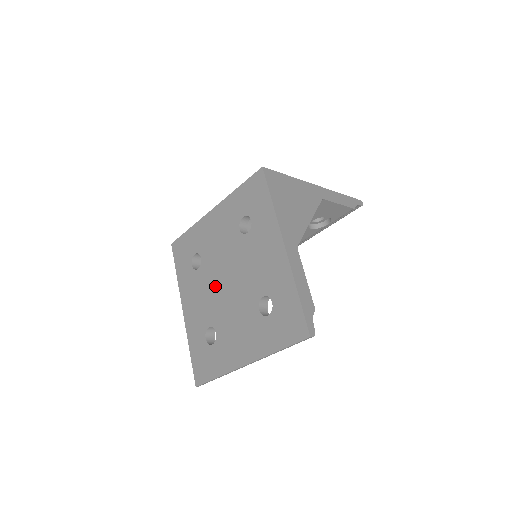
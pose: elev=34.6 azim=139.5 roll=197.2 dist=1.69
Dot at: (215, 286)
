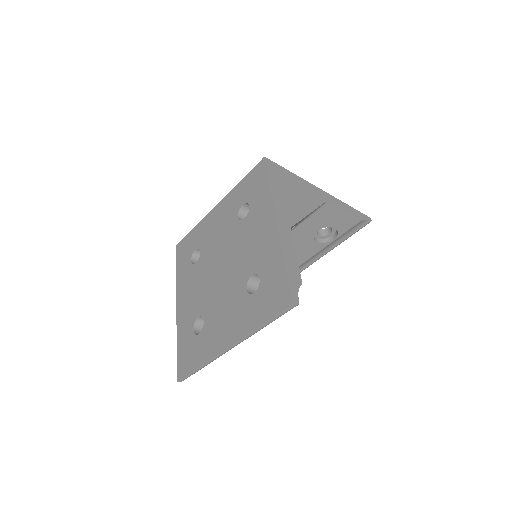
Dot at: (209, 275)
